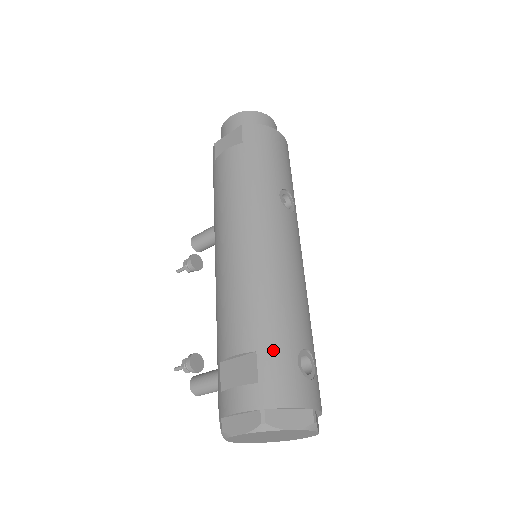
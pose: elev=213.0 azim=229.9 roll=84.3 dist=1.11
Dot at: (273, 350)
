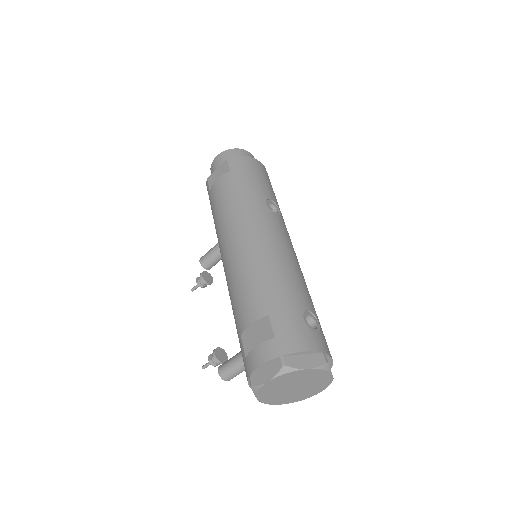
Dot at: (282, 312)
